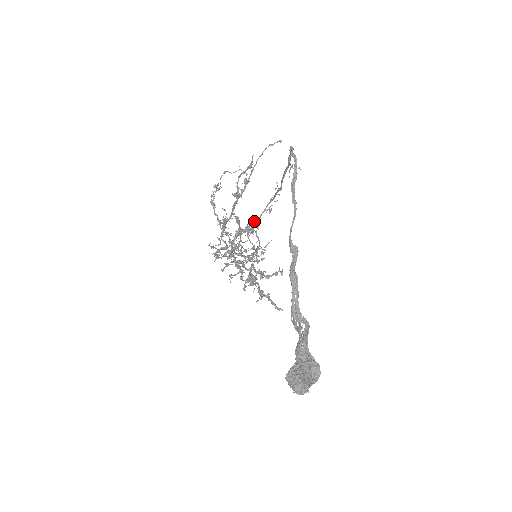
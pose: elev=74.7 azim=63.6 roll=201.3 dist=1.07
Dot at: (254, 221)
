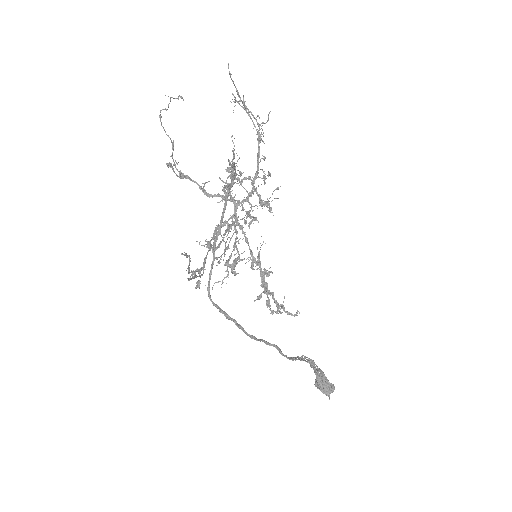
Dot at: (233, 176)
